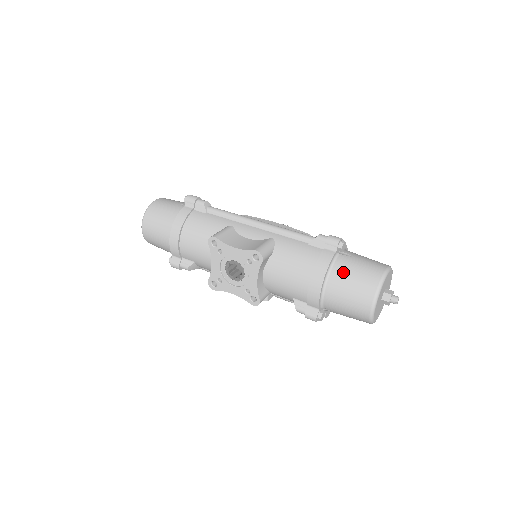
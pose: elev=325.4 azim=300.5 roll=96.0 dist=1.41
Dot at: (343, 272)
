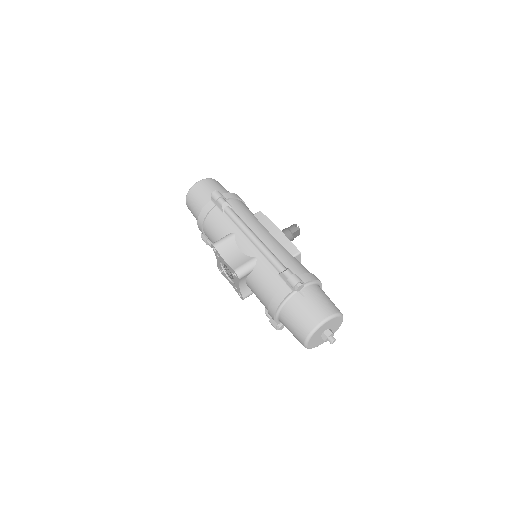
Dot at: (291, 310)
